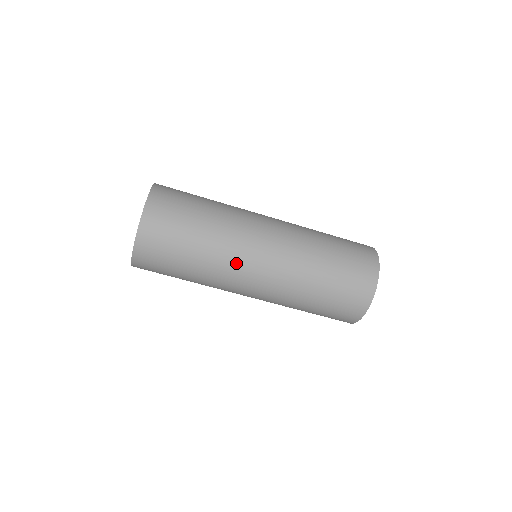
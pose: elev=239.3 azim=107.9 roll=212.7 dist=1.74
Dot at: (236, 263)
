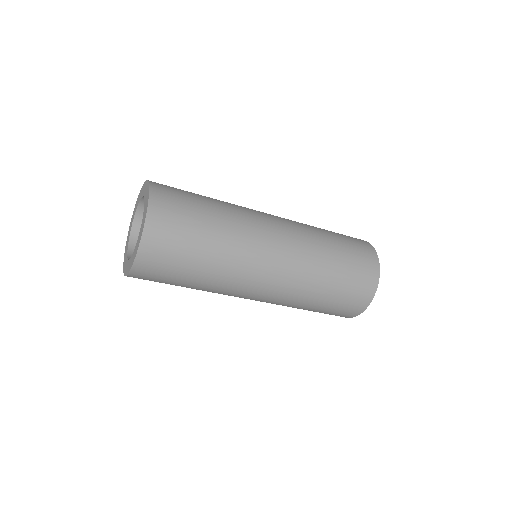
Dot at: occluded
